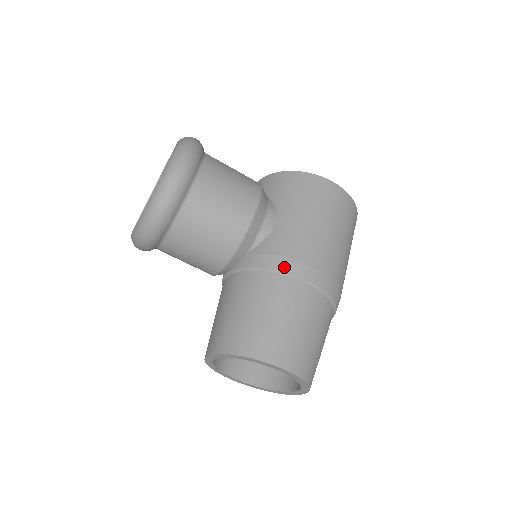
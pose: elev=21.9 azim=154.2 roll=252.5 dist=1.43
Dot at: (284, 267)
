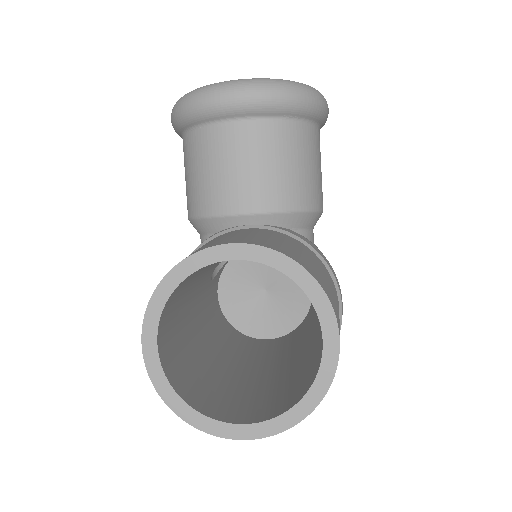
Dot at: (332, 270)
